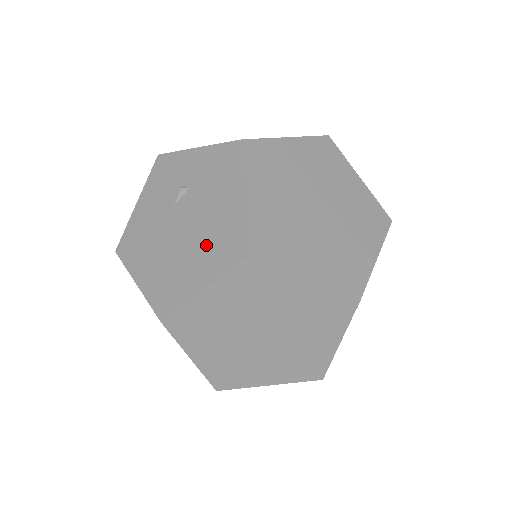
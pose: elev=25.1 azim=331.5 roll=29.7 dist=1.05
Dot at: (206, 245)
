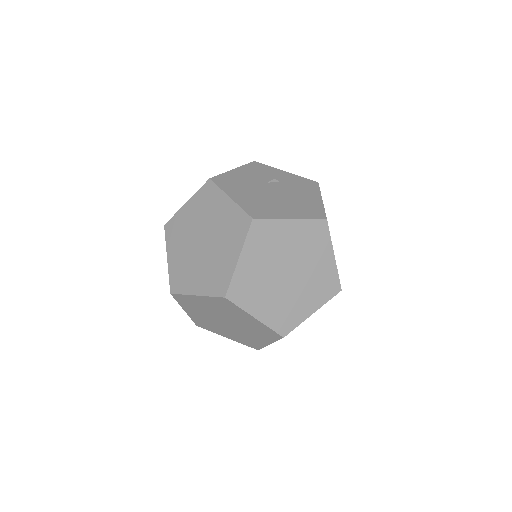
Dot at: (293, 205)
